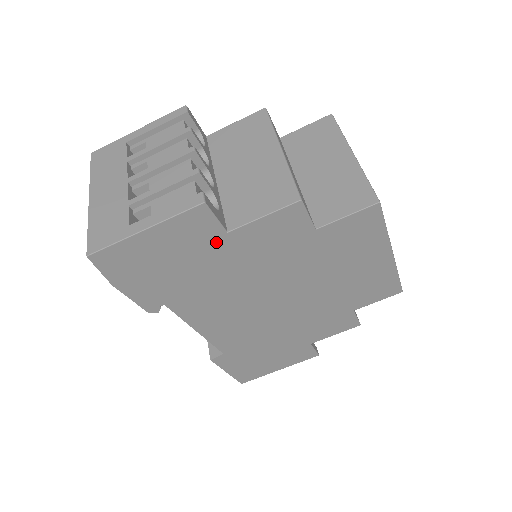
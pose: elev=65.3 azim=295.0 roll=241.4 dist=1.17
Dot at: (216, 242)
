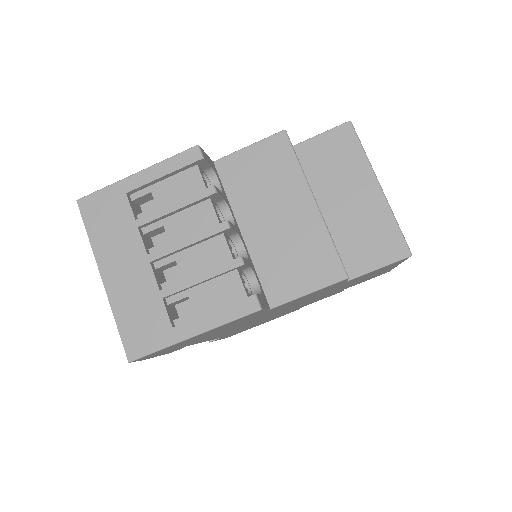
Dot at: (256, 315)
